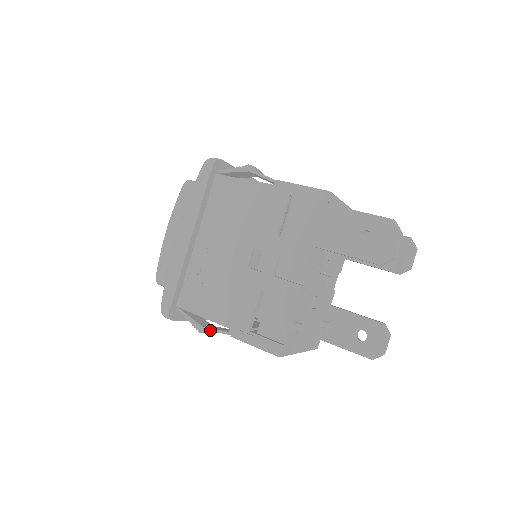
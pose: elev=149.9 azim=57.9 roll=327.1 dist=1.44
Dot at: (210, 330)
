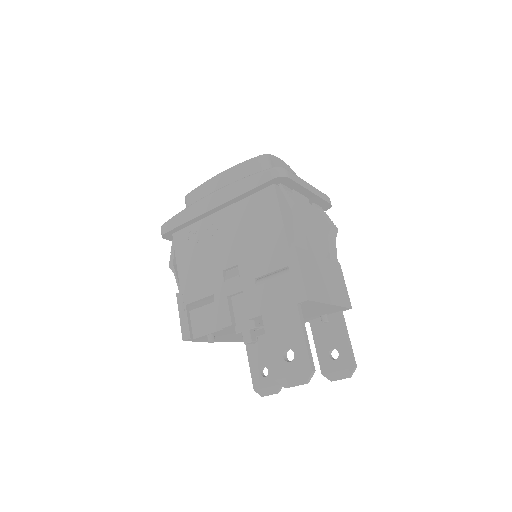
Dot at: (174, 273)
